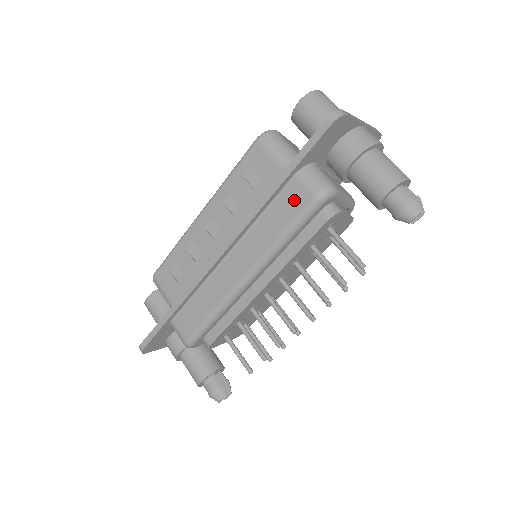
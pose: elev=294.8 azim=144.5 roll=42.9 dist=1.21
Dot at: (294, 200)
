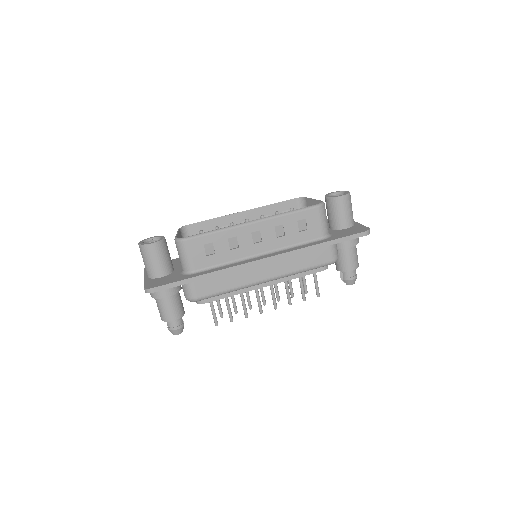
Dot at: (322, 256)
